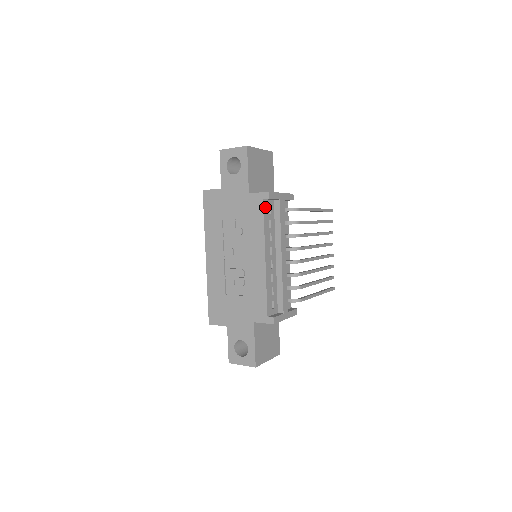
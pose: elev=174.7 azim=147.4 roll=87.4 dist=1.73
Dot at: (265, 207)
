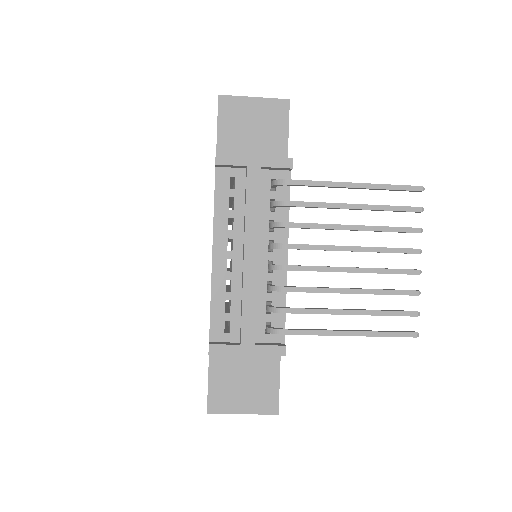
Dot at: (220, 178)
